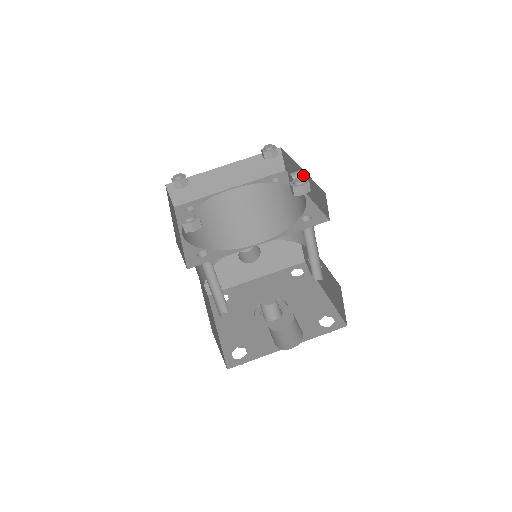
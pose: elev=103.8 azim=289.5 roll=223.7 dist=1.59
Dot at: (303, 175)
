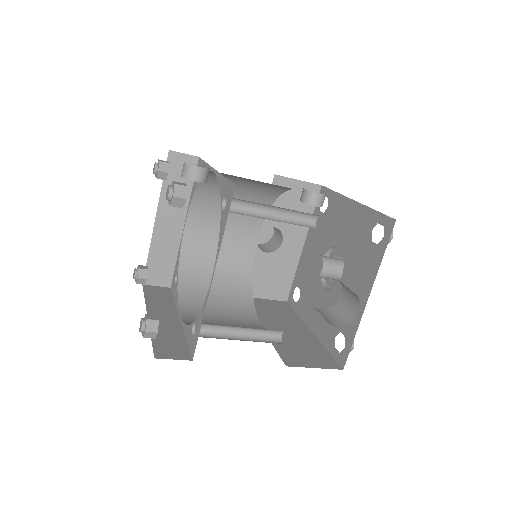
Dot at: (188, 164)
